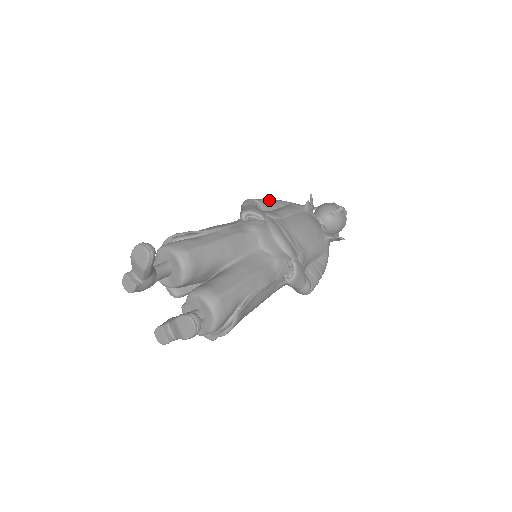
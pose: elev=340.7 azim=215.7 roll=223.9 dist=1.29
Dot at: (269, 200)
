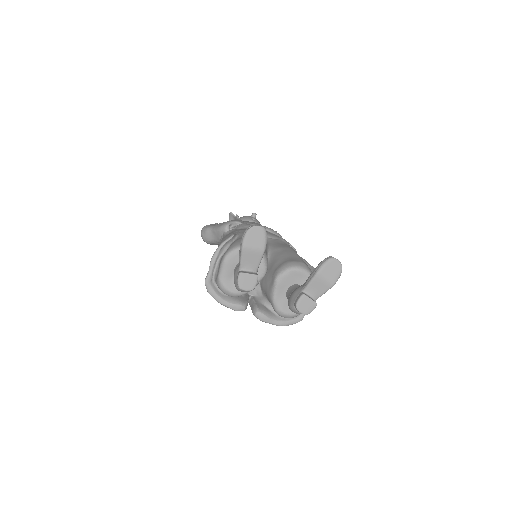
Dot at: occluded
